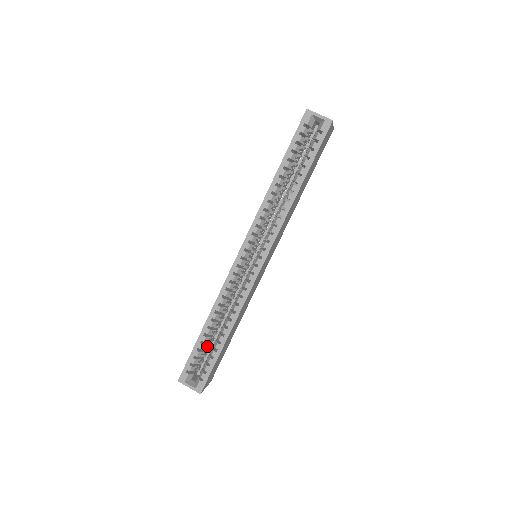
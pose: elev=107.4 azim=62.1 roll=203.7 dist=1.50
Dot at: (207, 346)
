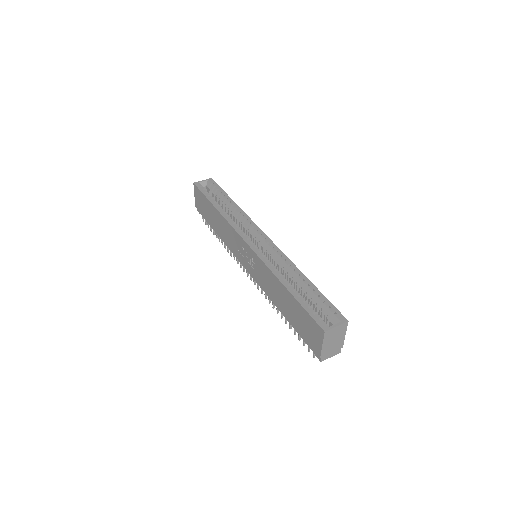
Dot at: occluded
